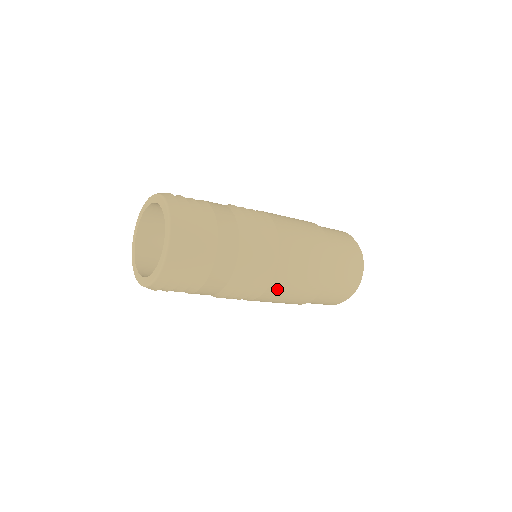
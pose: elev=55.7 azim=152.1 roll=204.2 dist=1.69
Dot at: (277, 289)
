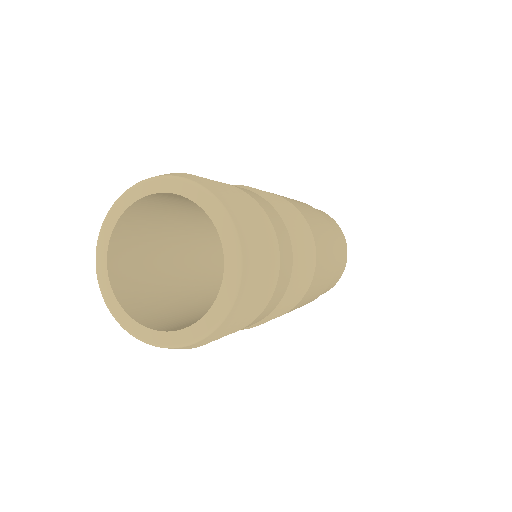
Dot at: (320, 254)
